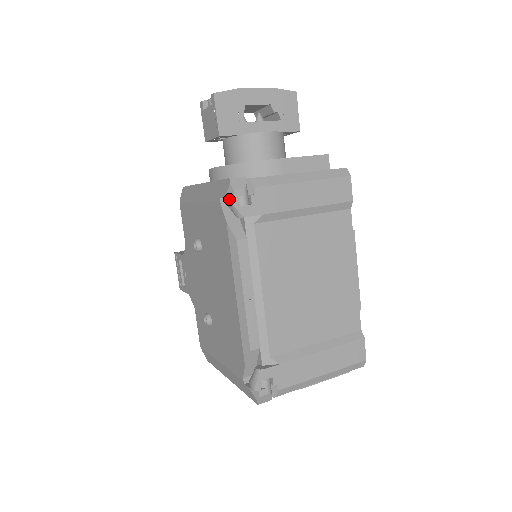
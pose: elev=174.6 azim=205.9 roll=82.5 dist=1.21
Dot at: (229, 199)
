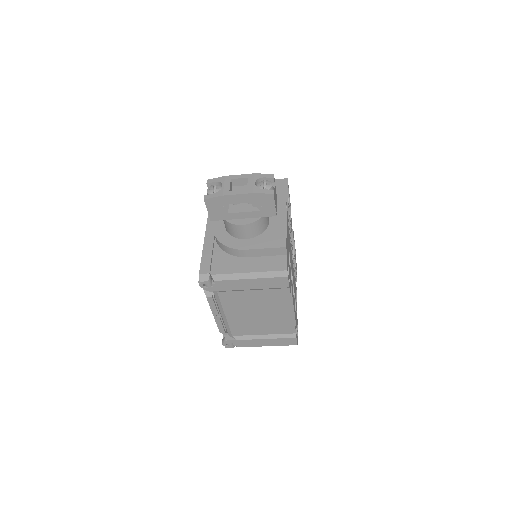
Dot at: (199, 284)
